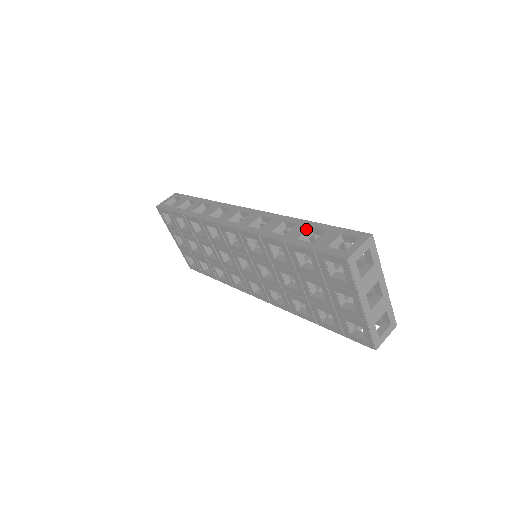
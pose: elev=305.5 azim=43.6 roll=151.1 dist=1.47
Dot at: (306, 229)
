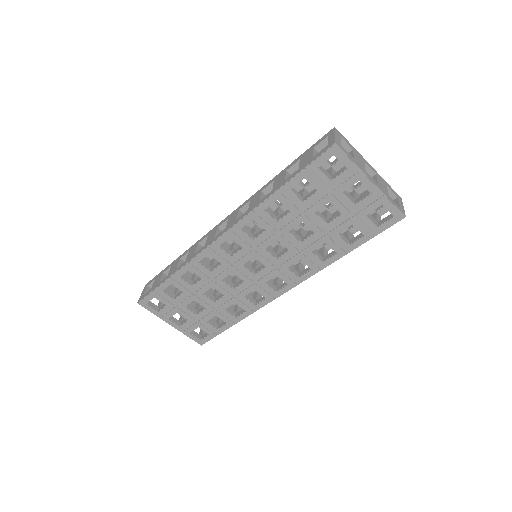
Dot at: (284, 174)
